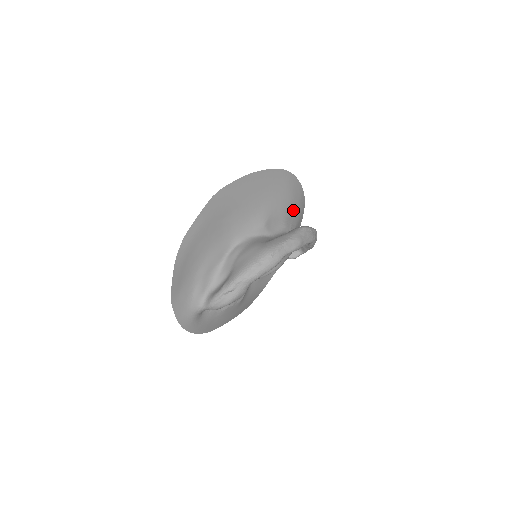
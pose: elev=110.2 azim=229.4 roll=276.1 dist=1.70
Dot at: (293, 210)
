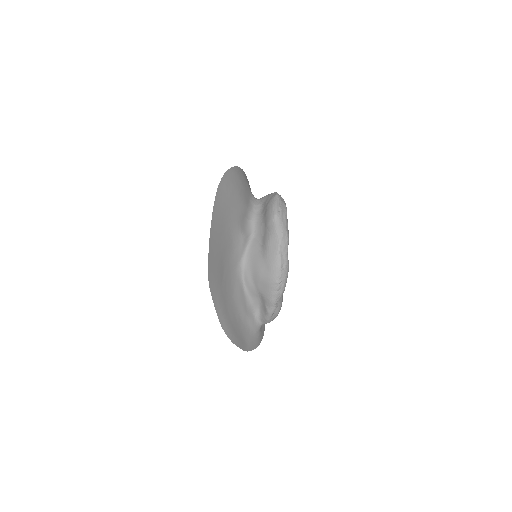
Dot at: (243, 192)
